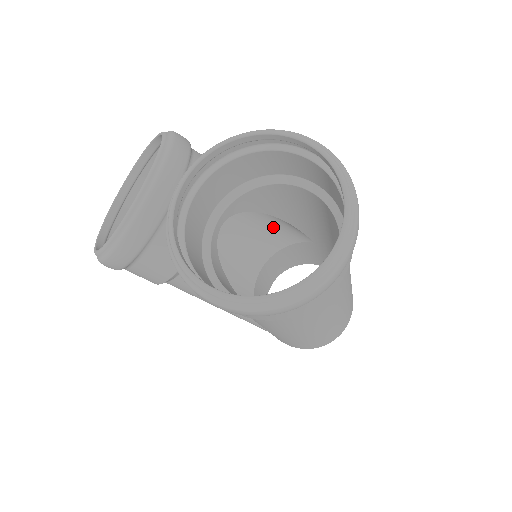
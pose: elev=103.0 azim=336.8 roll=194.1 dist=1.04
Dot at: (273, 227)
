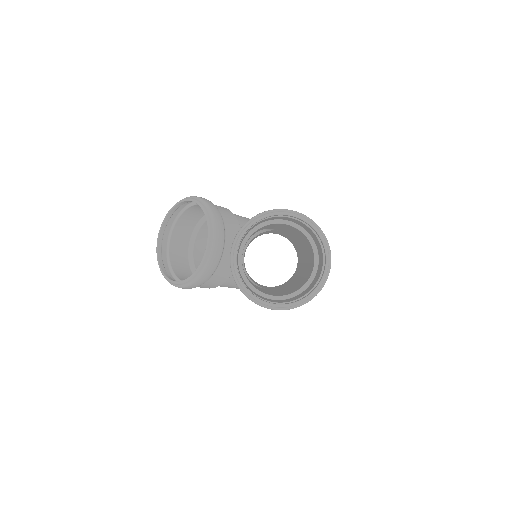
Dot at: occluded
